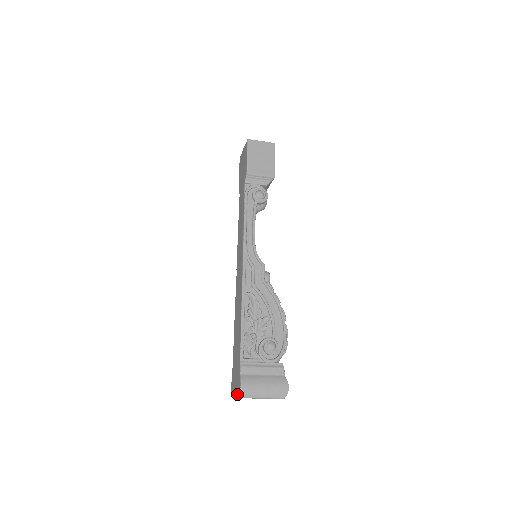
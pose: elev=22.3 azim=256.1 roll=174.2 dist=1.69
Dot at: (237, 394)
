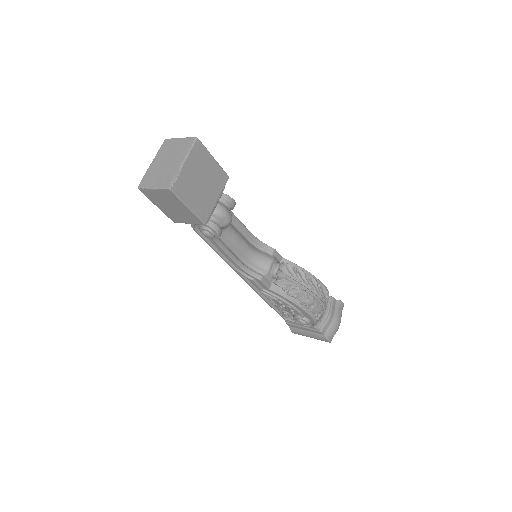
Dot at: occluded
